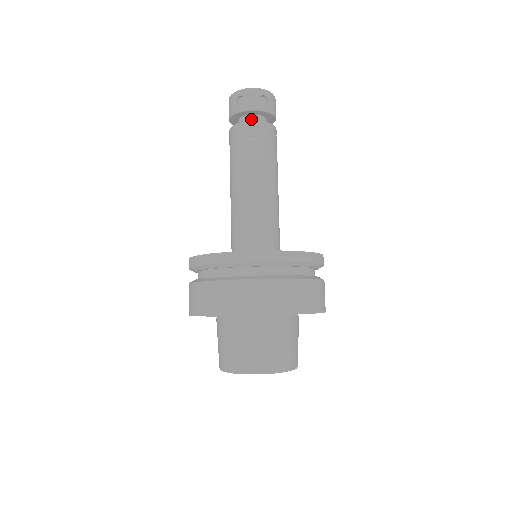
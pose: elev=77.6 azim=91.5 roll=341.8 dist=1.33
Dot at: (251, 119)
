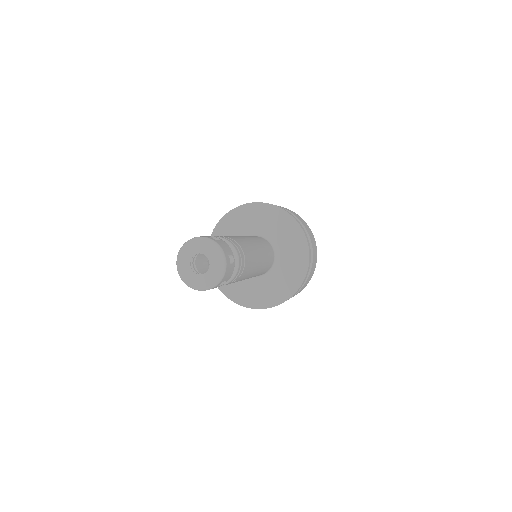
Dot at: occluded
